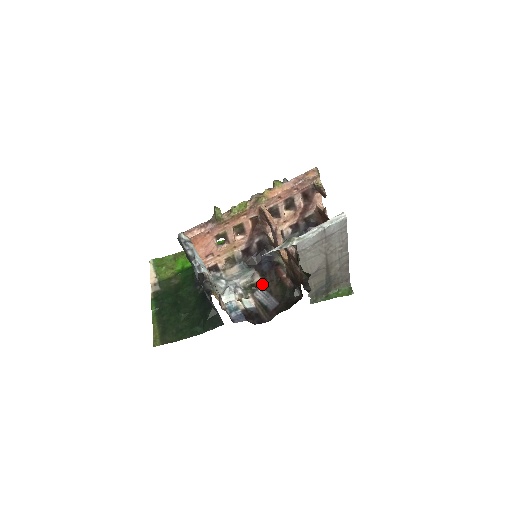
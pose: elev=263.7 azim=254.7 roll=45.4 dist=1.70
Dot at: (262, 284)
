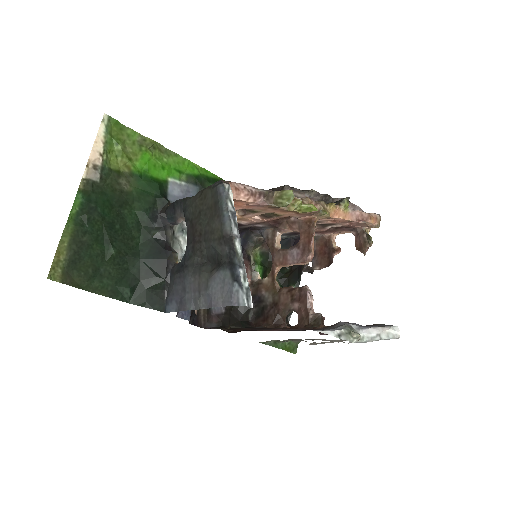
Dot at: occluded
